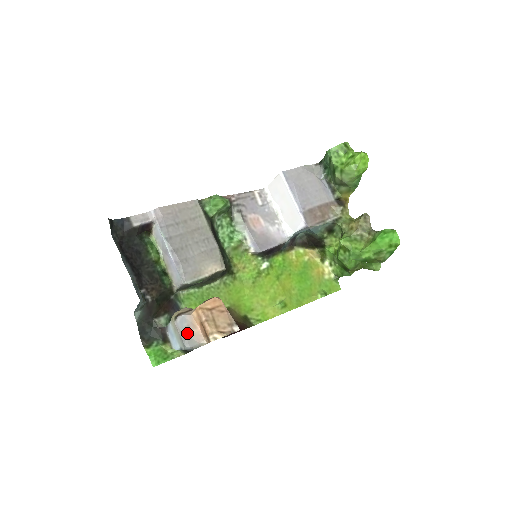
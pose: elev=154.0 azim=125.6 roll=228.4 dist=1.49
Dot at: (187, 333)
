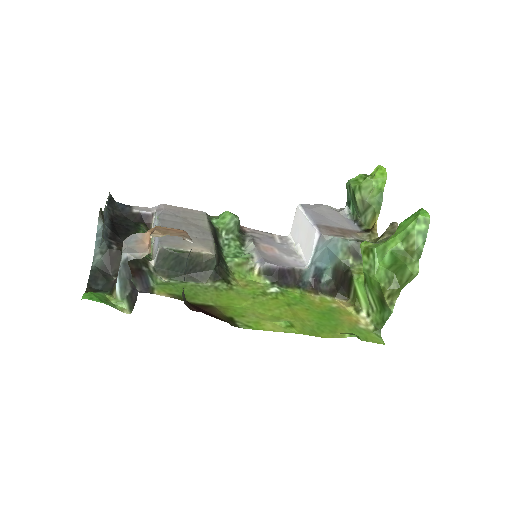
Dot at: (131, 246)
